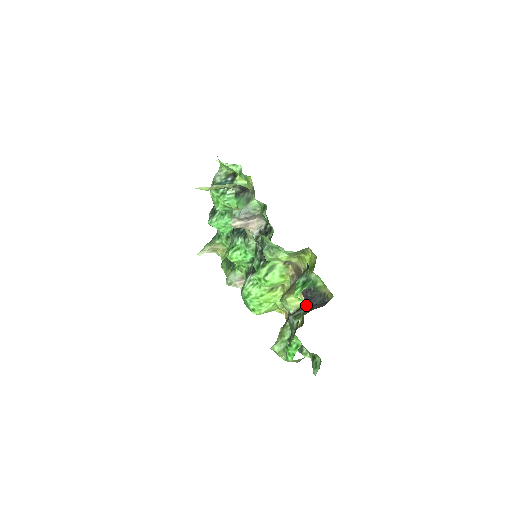
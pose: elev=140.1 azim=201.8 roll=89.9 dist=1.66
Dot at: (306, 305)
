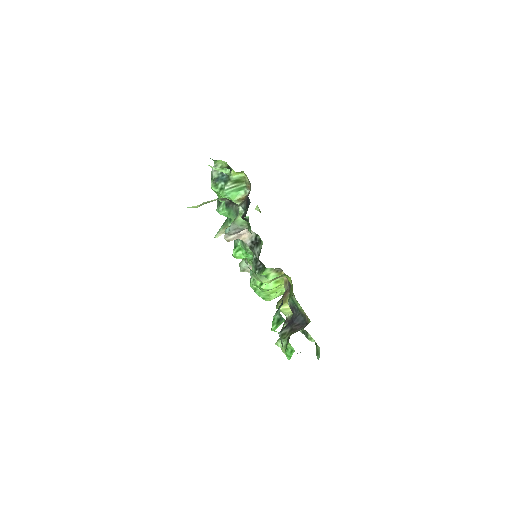
Dot at: (291, 324)
